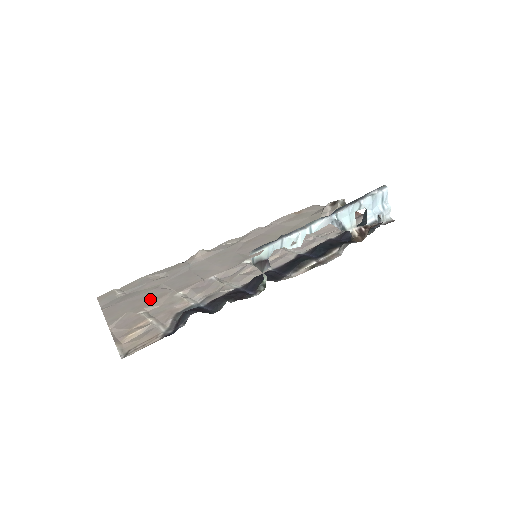
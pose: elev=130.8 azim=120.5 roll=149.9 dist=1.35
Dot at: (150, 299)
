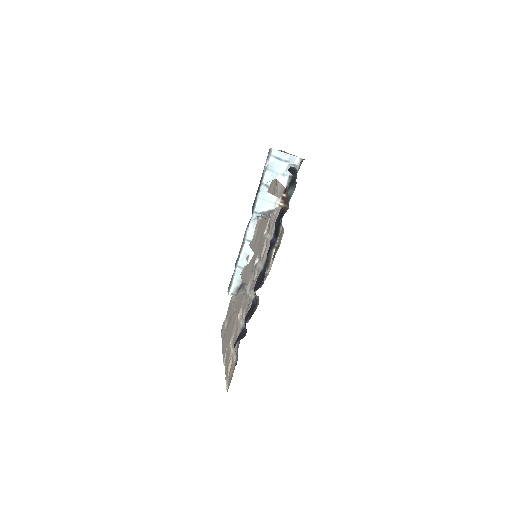
Dot at: (232, 327)
